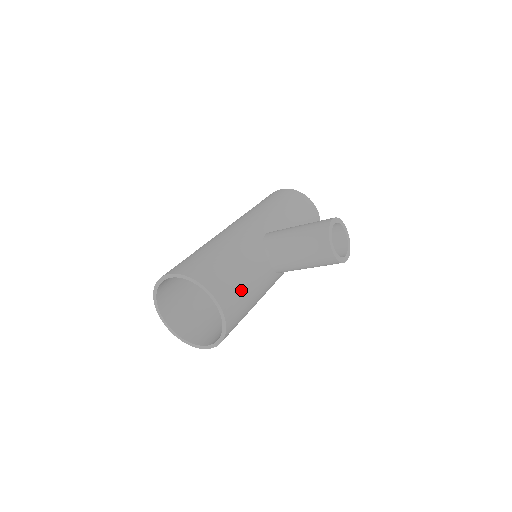
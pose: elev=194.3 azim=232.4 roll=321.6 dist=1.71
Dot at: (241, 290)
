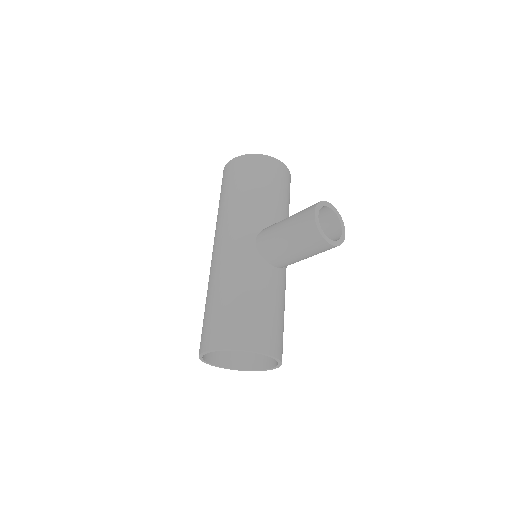
Dot at: (271, 320)
